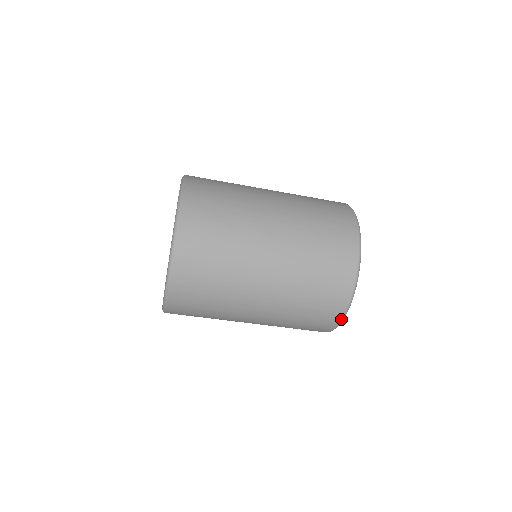
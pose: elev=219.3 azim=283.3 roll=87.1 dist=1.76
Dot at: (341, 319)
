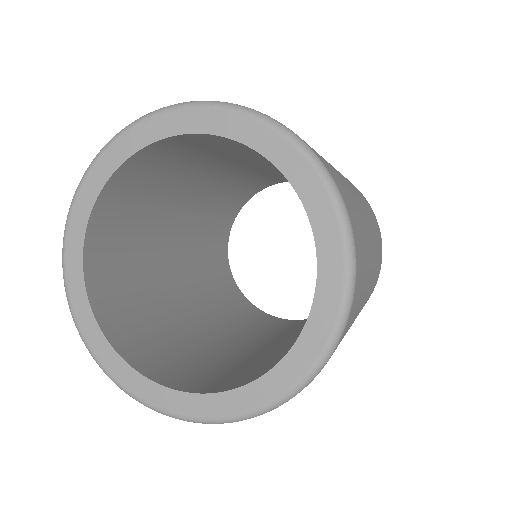
Dot at: occluded
